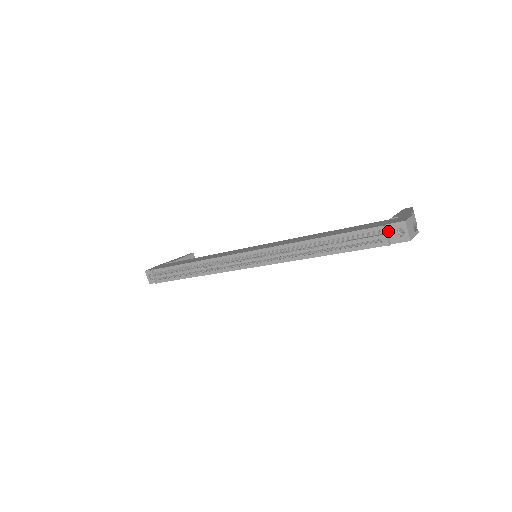
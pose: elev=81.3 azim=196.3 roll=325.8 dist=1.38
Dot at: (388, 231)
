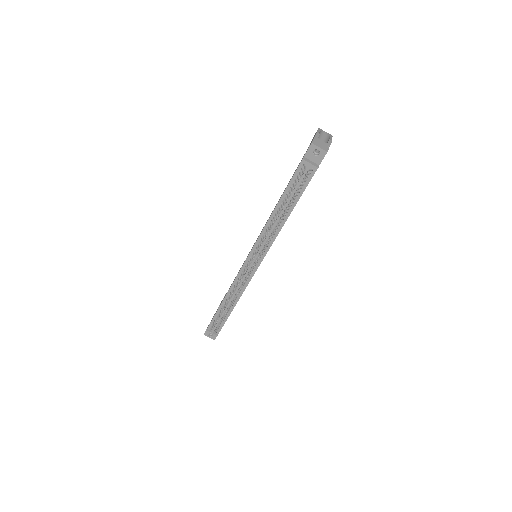
Dot at: (309, 160)
